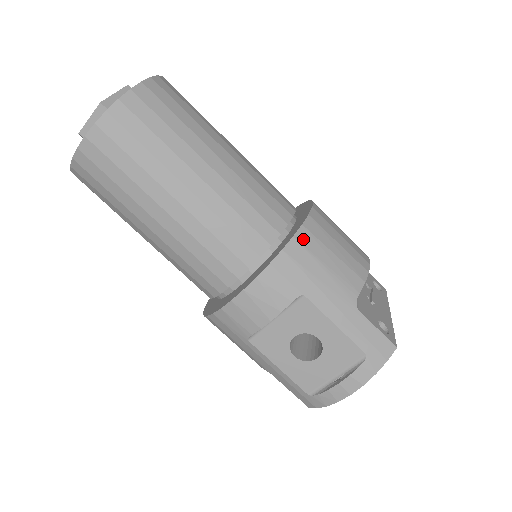
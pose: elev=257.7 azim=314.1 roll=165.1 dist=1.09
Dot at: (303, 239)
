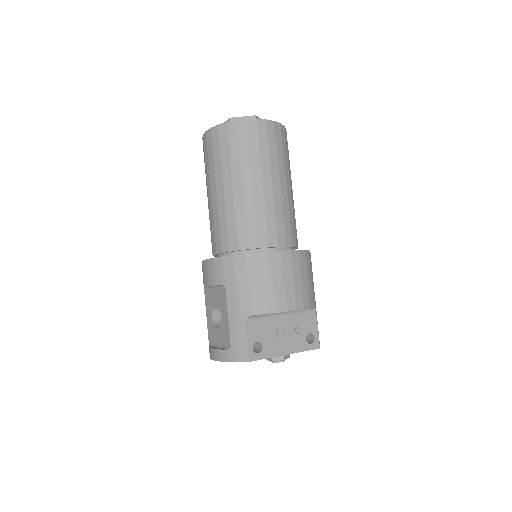
Dot at: (249, 260)
